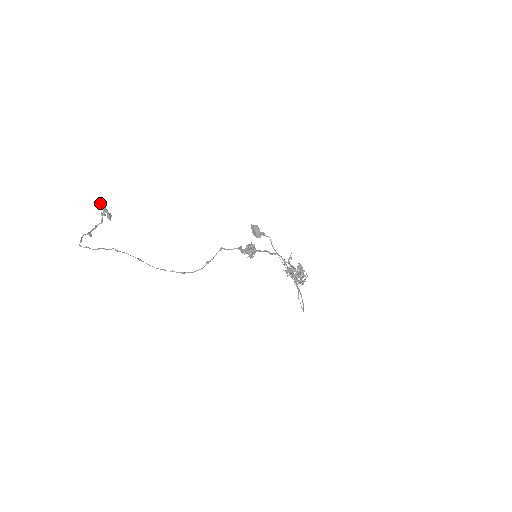
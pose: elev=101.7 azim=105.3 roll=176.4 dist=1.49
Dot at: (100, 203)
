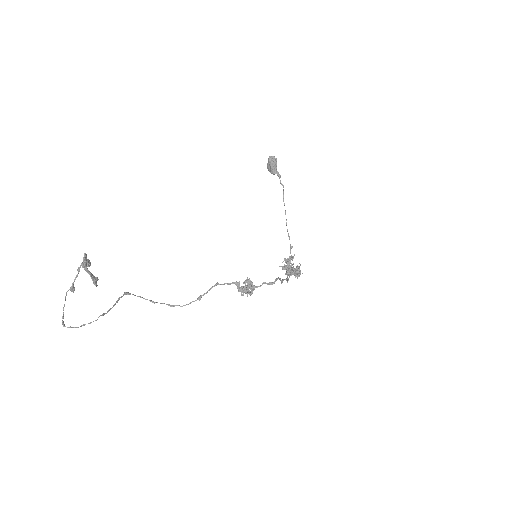
Dot at: (84, 269)
